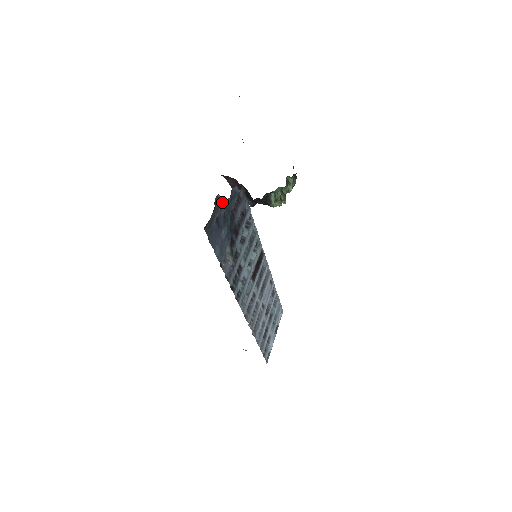
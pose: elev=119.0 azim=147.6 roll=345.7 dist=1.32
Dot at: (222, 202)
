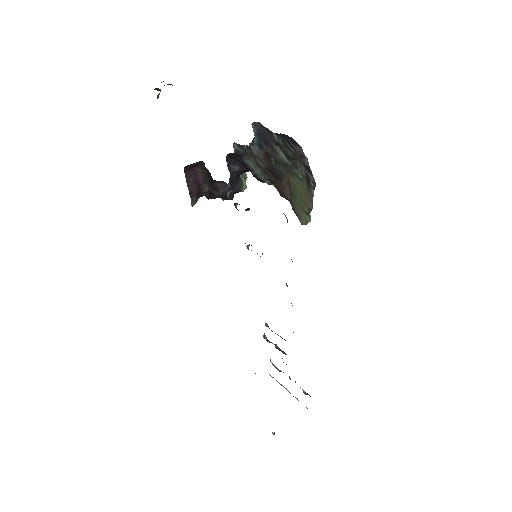
Dot at: (254, 137)
